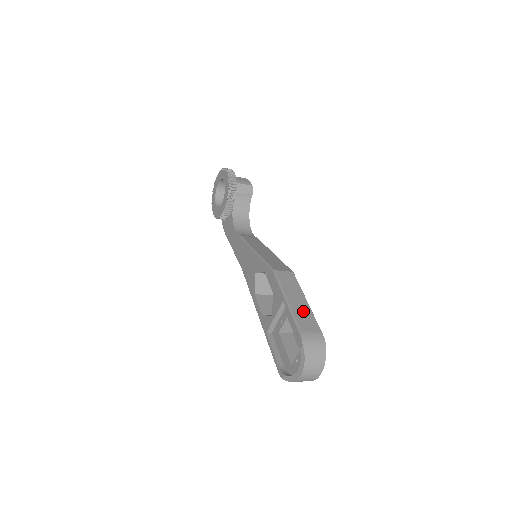
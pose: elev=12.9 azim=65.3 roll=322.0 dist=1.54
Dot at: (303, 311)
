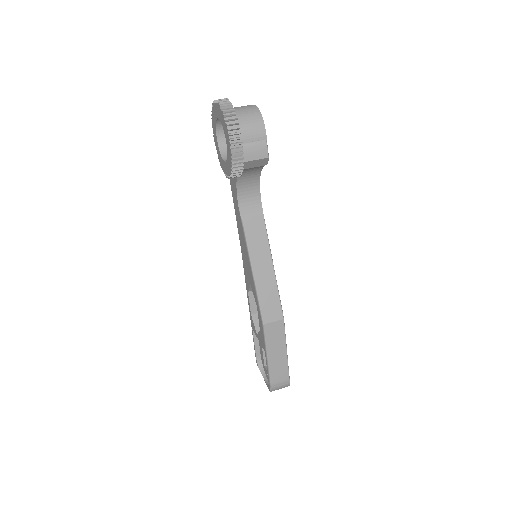
Dot at: (279, 364)
